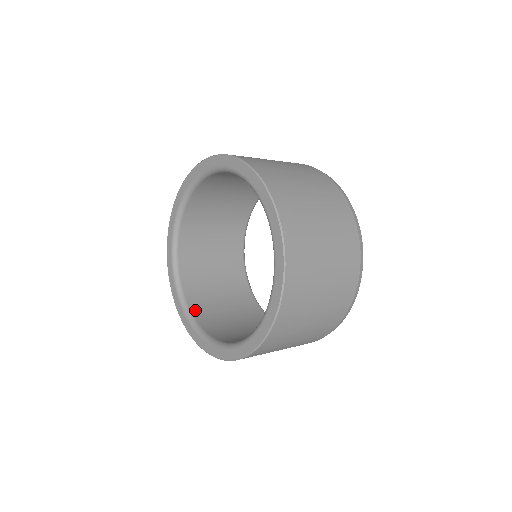
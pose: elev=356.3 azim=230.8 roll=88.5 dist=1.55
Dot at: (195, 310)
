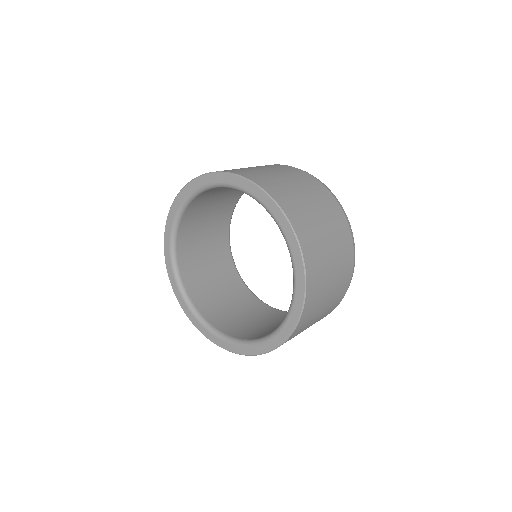
Dot at: (181, 263)
